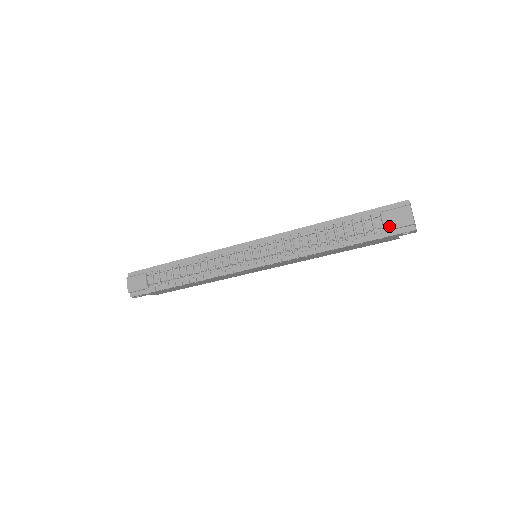
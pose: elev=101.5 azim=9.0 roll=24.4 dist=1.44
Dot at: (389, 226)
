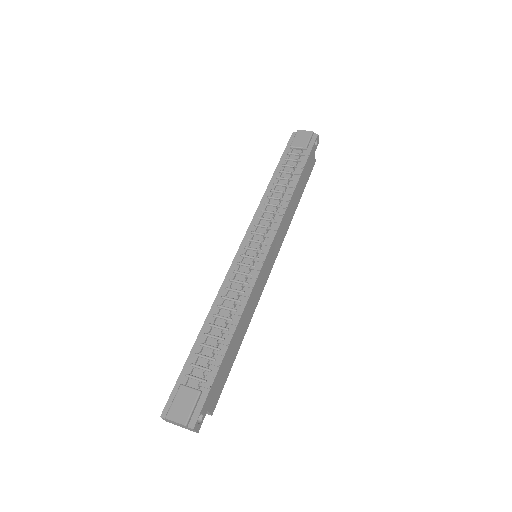
Dot at: (304, 144)
